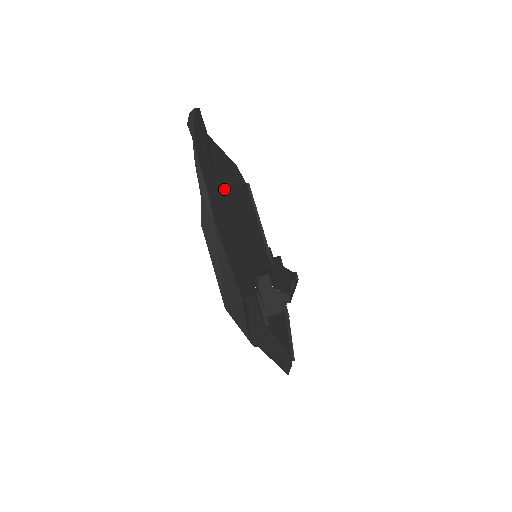
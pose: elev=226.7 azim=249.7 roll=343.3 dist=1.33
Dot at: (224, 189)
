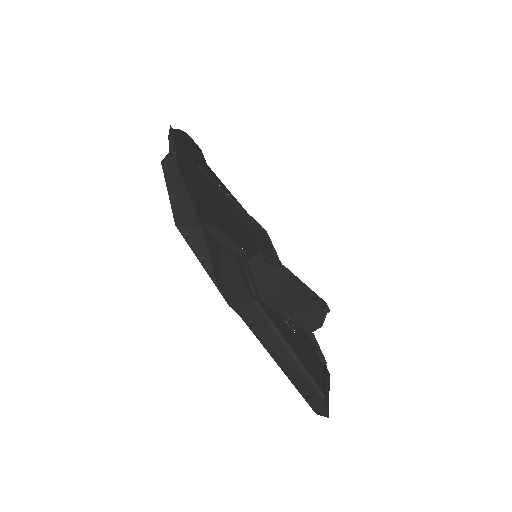
Dot at: (212, 184)
